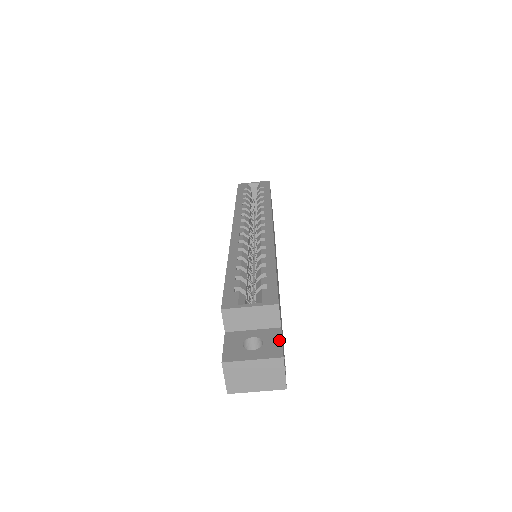
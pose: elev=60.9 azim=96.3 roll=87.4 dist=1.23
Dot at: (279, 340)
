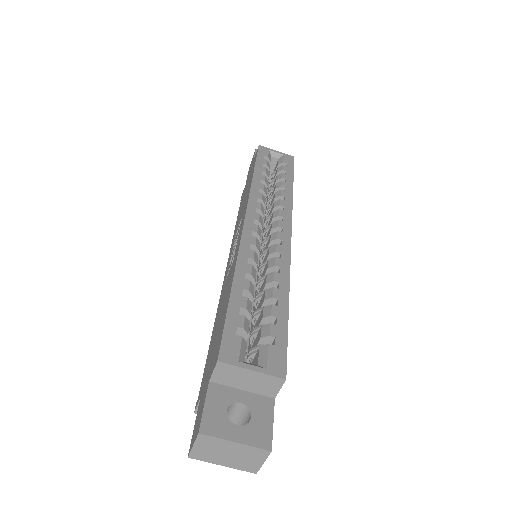
Dot at: (270, 420)
